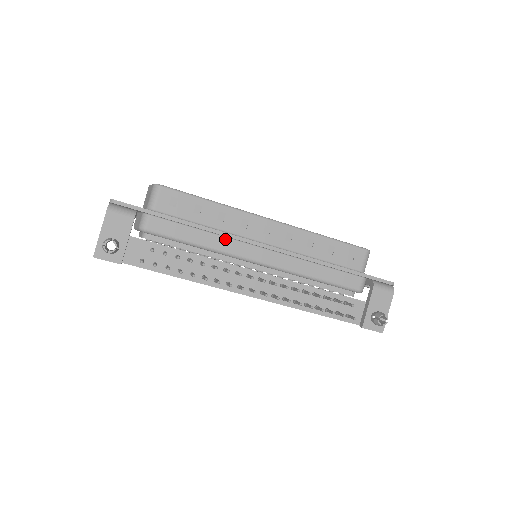
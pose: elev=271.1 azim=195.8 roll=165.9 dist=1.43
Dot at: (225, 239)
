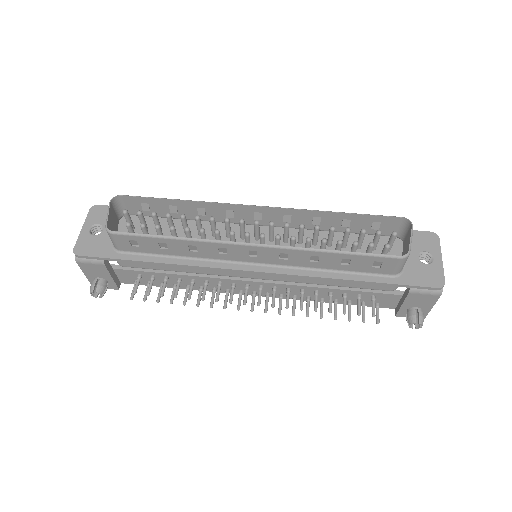
Dot at: occluded
